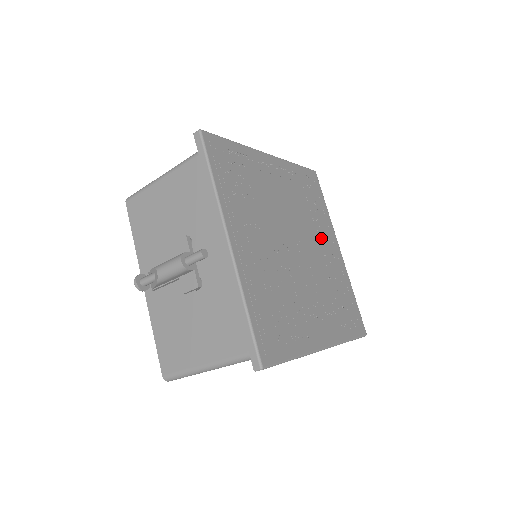
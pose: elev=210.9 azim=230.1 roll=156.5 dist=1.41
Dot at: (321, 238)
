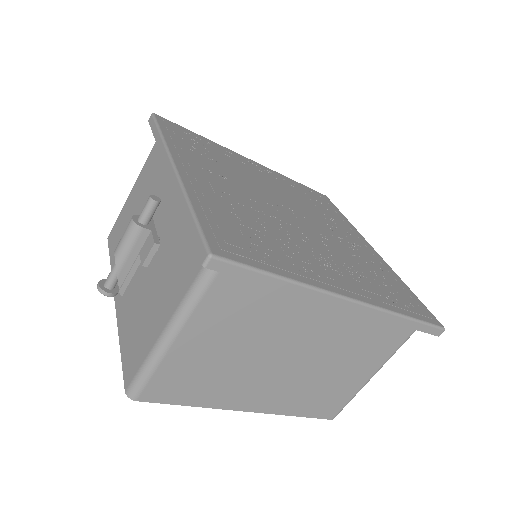
Dot at: (338, 229)
